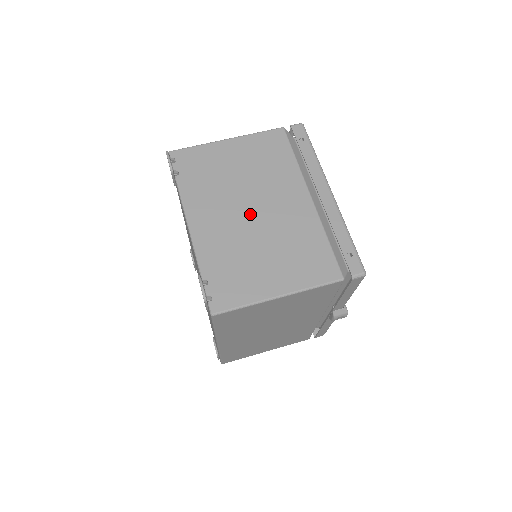
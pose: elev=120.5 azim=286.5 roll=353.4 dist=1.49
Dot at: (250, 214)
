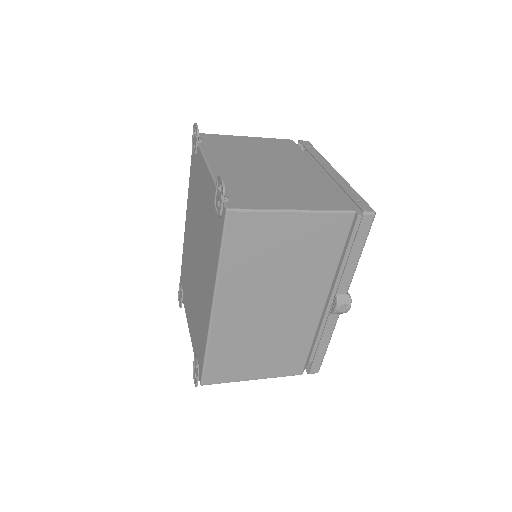
Dot at: (265, 168)
